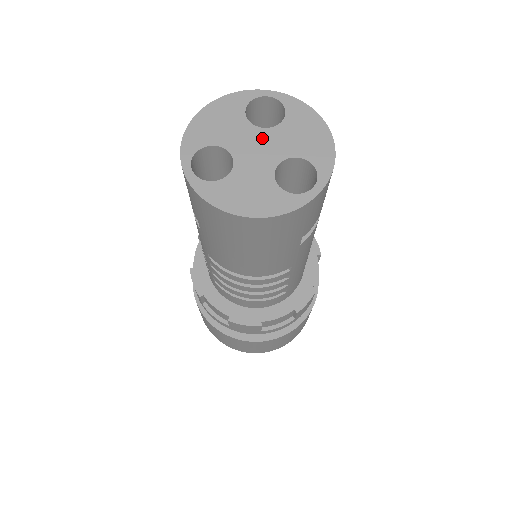
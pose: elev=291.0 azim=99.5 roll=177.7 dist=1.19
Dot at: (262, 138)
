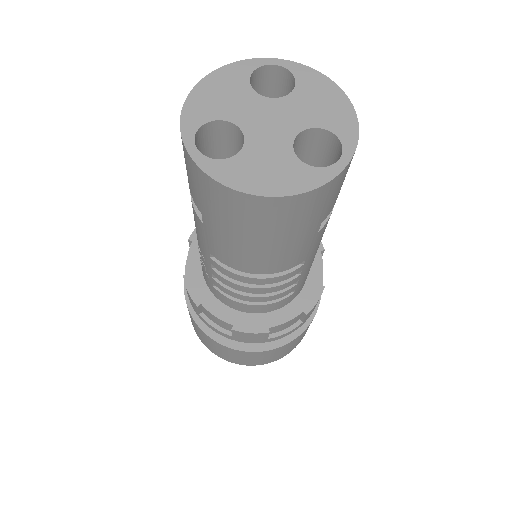
Dot at: (273, 109)
